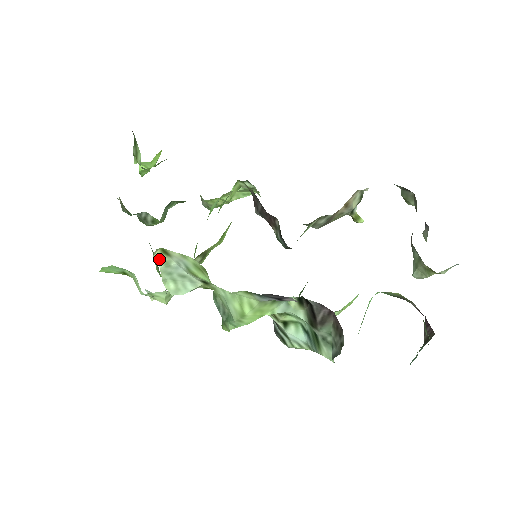
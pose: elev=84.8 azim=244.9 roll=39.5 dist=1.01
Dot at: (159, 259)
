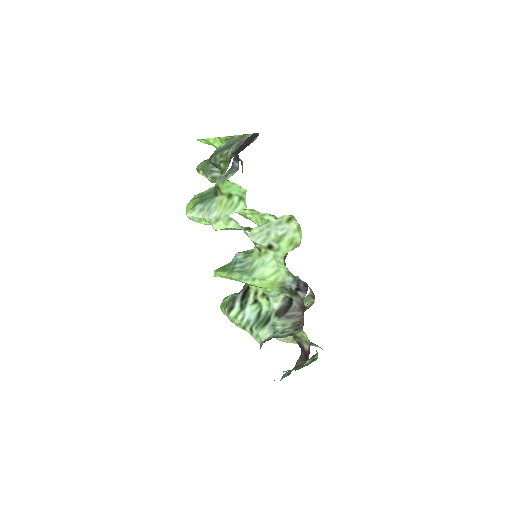
Dot at: (282, 218)
